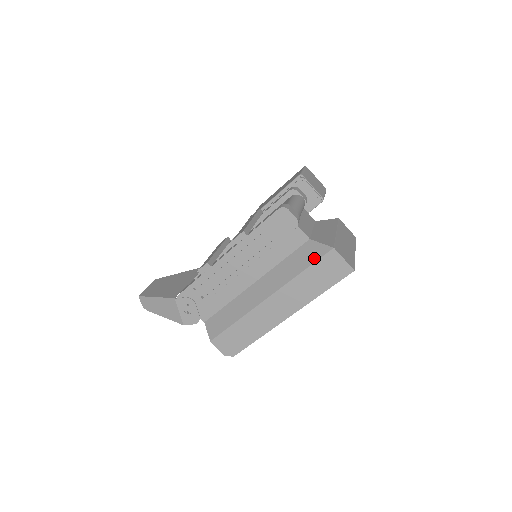
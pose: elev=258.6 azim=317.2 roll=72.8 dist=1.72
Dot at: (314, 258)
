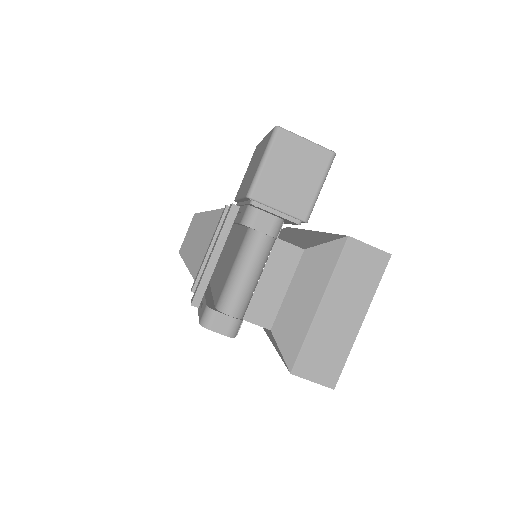
Dot at: (280, 356)
